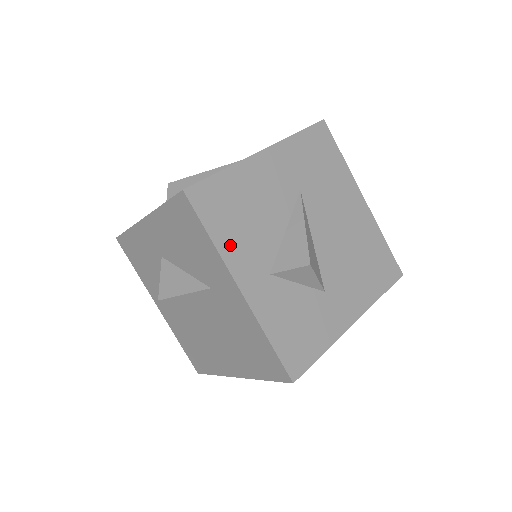
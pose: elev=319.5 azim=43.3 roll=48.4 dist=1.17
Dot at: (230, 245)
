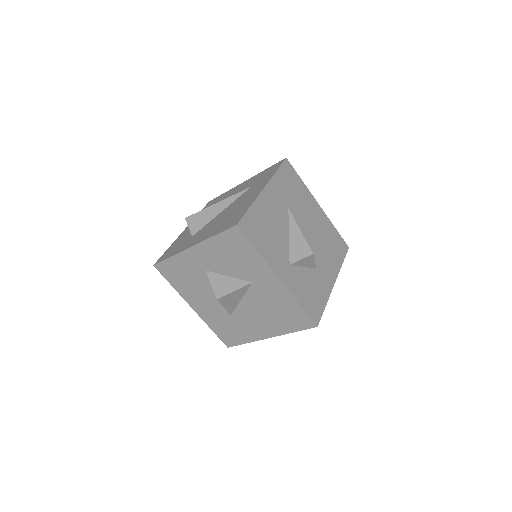
Dot at: (267, 252)
